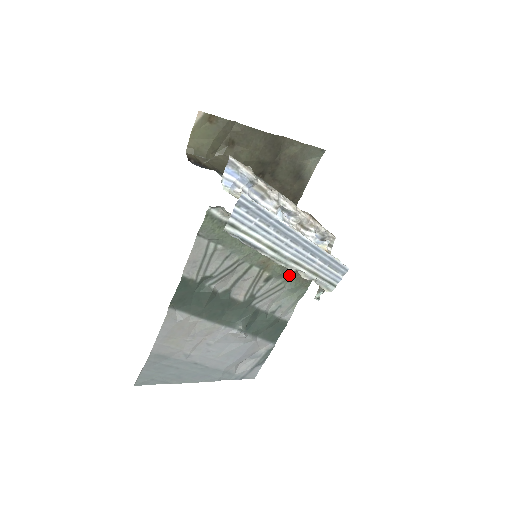
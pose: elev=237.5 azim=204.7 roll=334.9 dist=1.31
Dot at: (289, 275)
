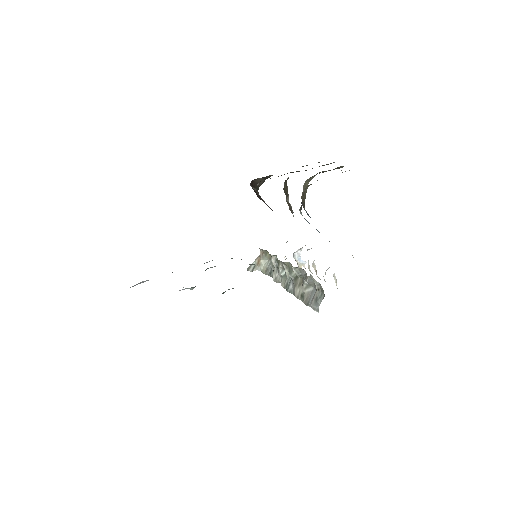
Dot at: occluded
